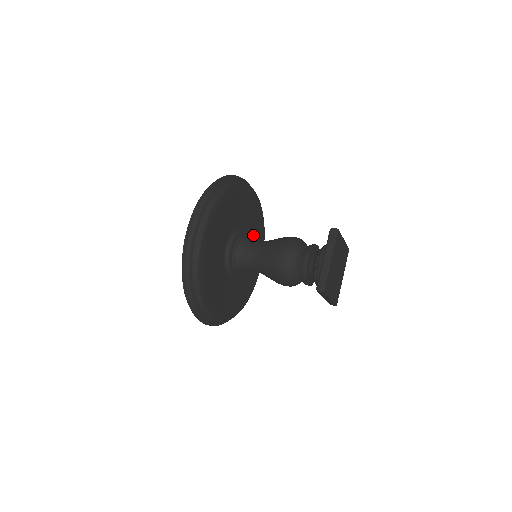
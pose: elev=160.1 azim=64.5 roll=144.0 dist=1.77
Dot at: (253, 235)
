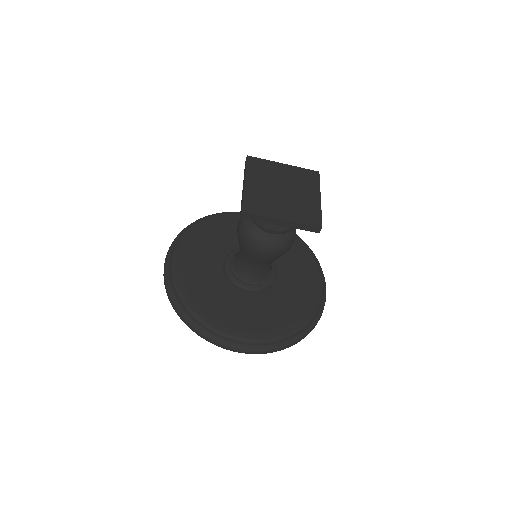
Dot at: (281, 301)
